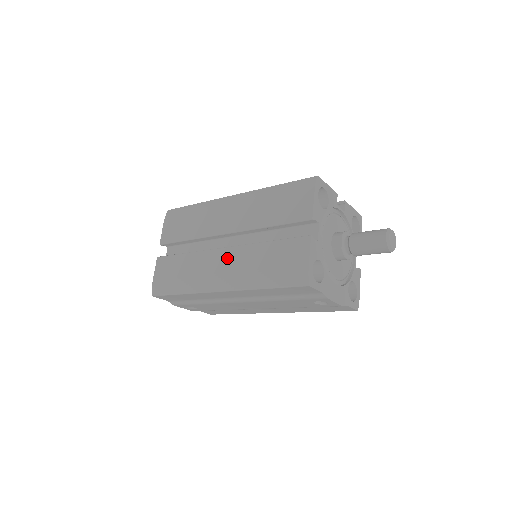
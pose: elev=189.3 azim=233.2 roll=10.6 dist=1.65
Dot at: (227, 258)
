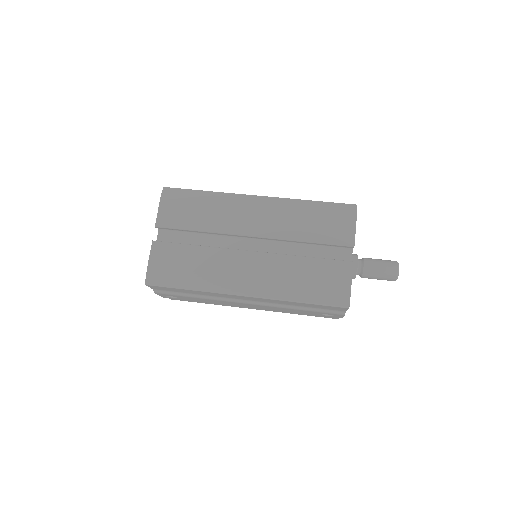
Dot at: (255, 263)
